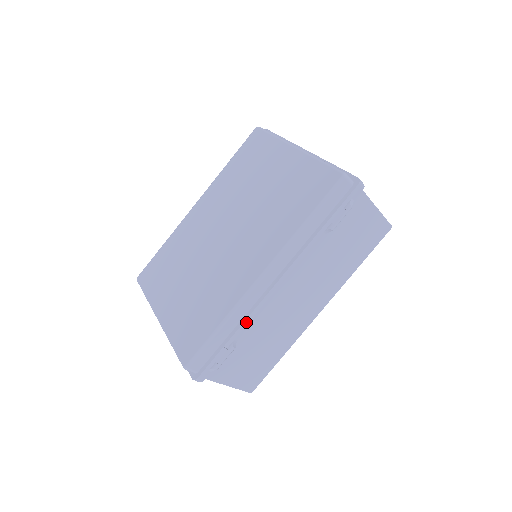
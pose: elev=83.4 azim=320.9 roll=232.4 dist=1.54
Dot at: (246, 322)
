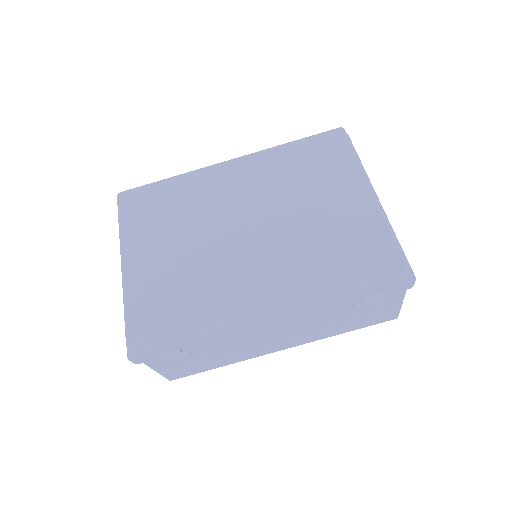
Dot at: (217, 338)
